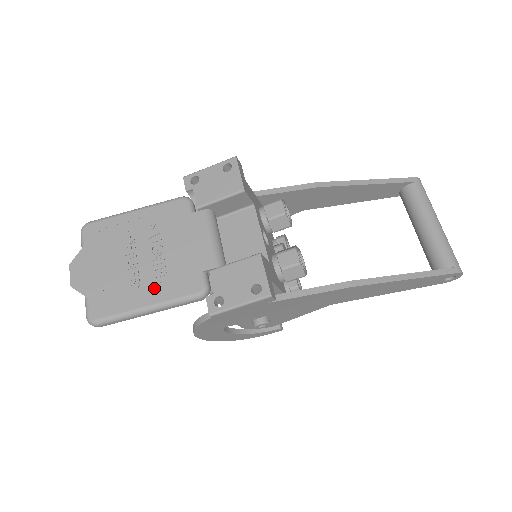
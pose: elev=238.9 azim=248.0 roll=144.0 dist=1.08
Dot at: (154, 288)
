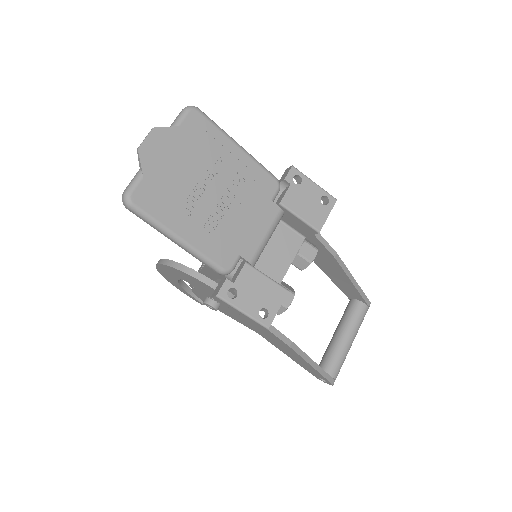
Dot at: (199, 229)
